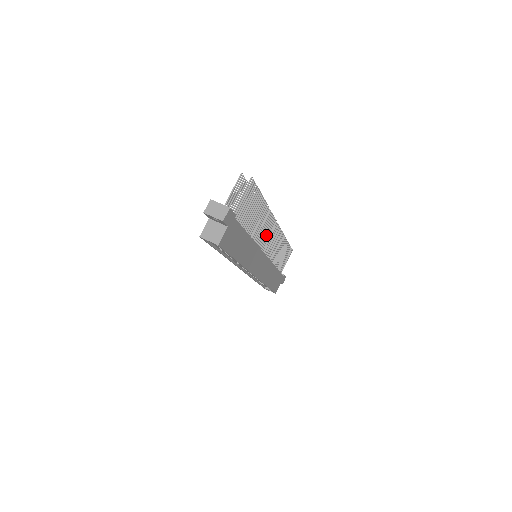
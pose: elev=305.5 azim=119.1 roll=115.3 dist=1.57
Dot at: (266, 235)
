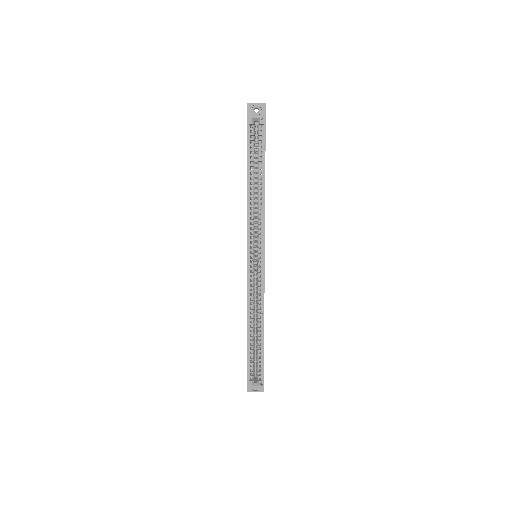
Dot at: occluded
